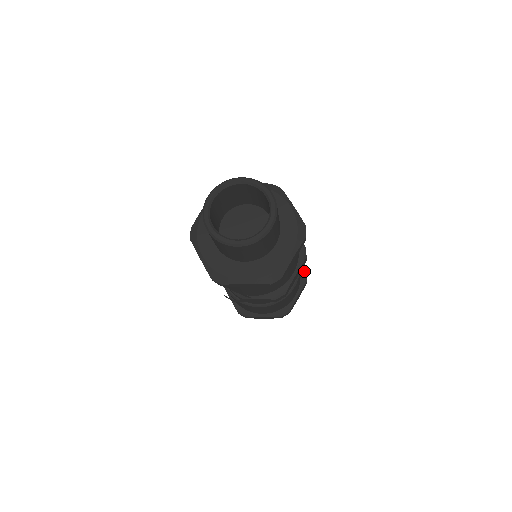
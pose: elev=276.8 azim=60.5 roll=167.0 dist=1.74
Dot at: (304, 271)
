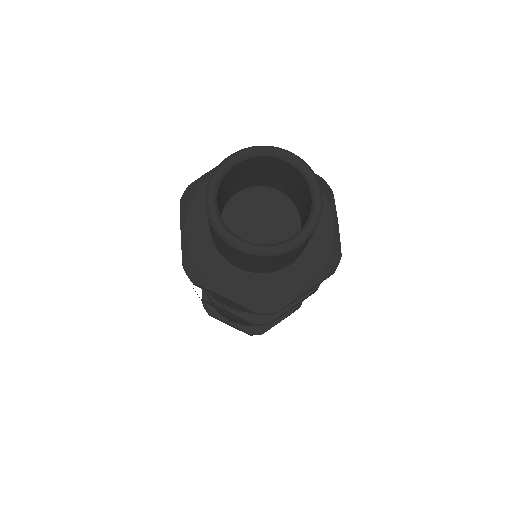
Dot at: occluded
